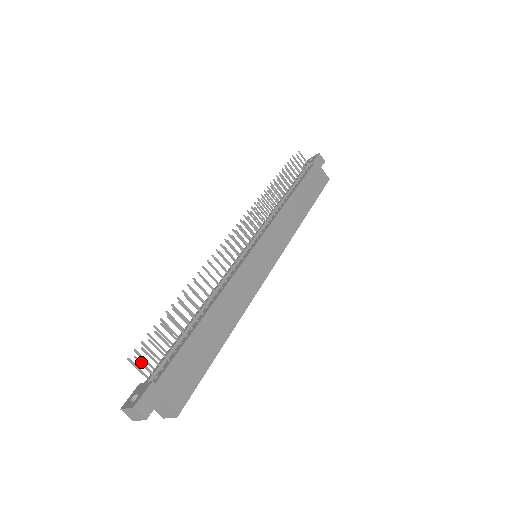
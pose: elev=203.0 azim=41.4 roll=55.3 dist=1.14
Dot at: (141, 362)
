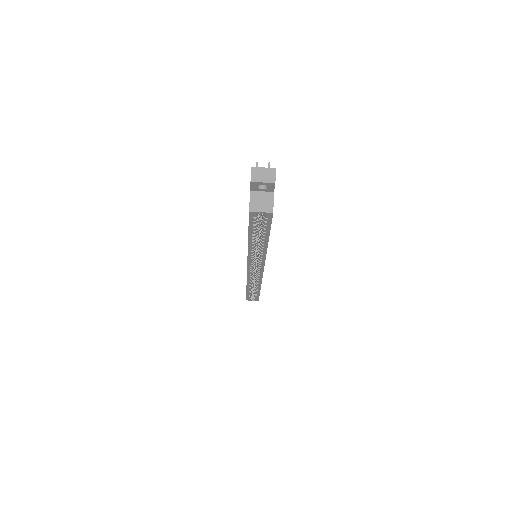
Dot at: occluded
